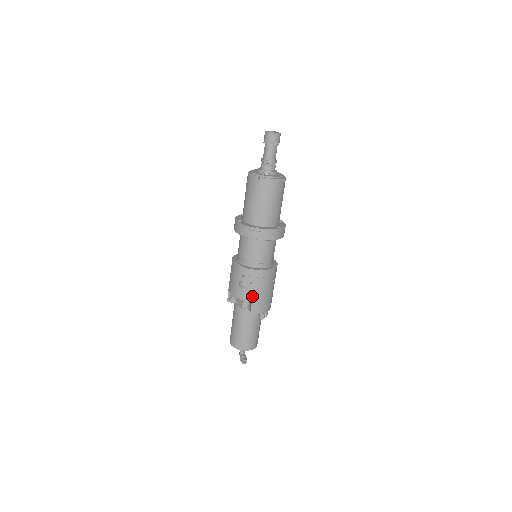
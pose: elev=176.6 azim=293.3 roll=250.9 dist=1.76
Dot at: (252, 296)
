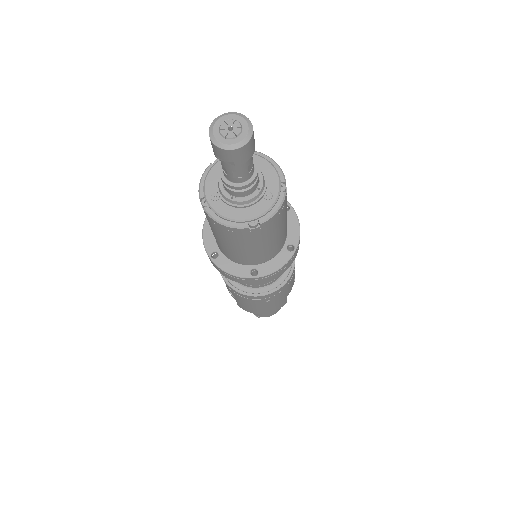
Dot at: (234, 297)
